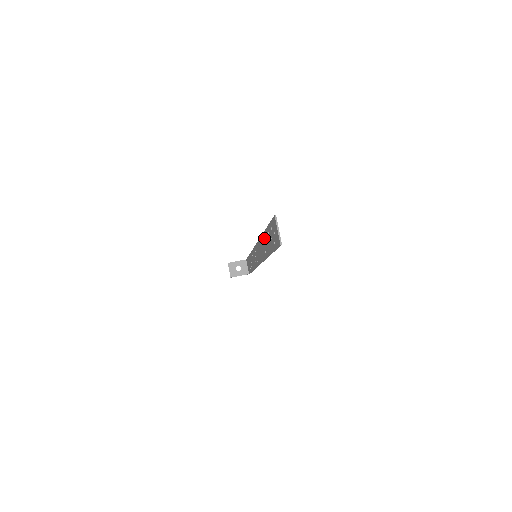
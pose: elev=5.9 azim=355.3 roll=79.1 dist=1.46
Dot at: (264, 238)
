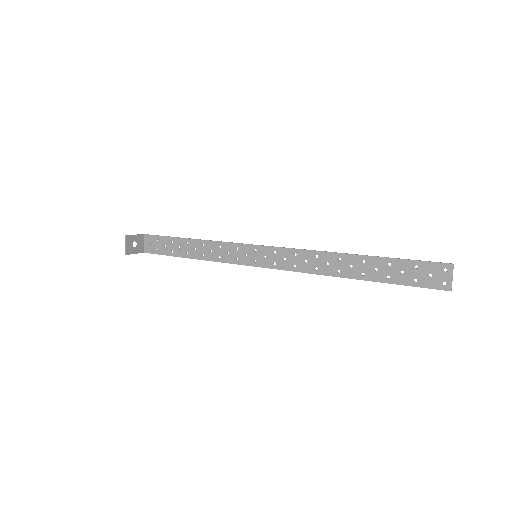
Dot at: (353, 260)
